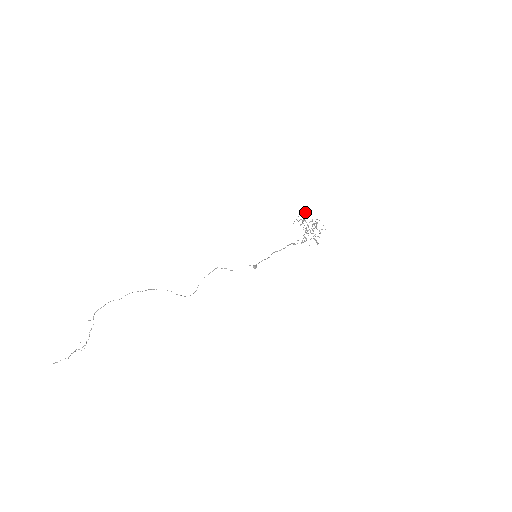
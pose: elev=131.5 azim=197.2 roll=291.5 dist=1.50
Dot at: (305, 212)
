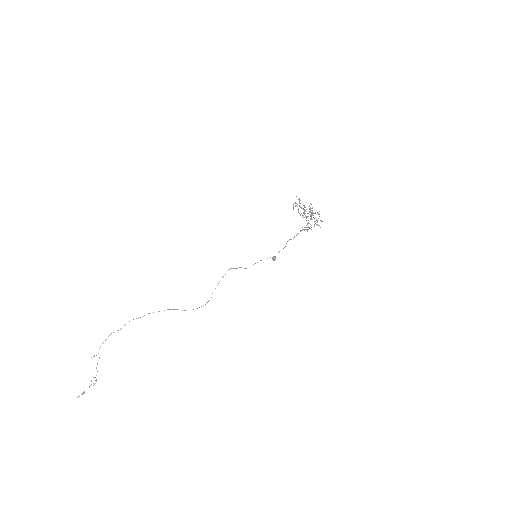
Dot at: occluded
